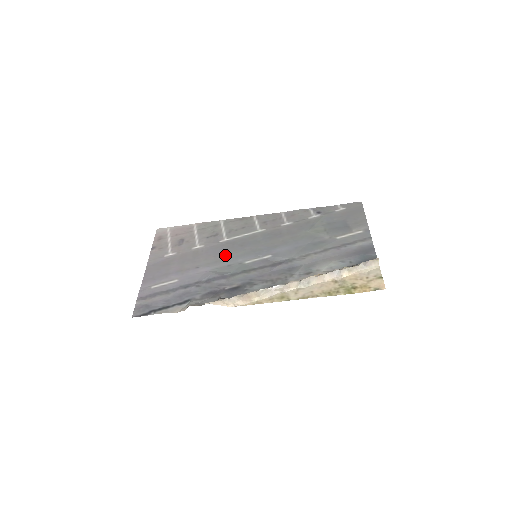
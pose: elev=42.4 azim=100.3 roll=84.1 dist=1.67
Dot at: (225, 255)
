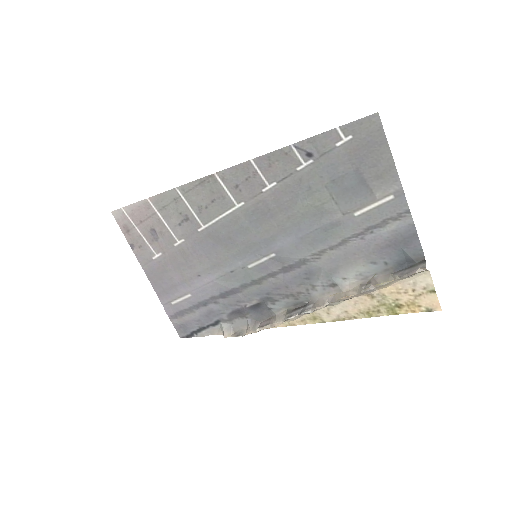
Dot at: (218, 255)
